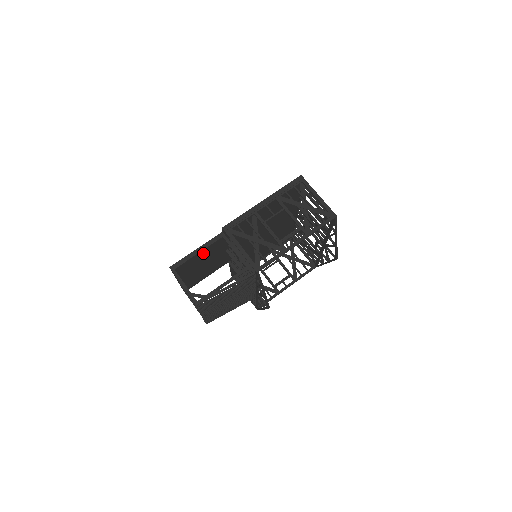
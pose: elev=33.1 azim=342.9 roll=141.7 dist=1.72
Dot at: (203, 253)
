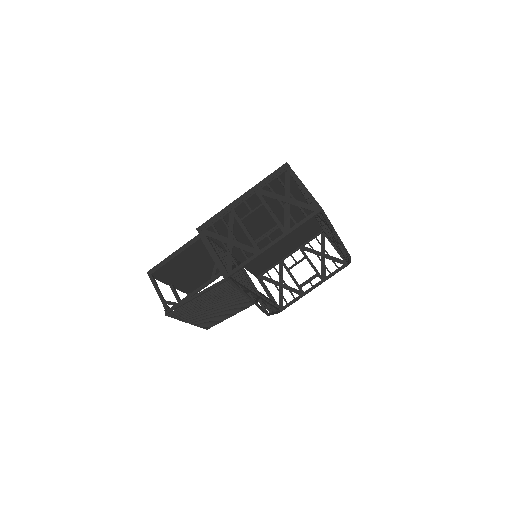
Dot at: (183, 256)
